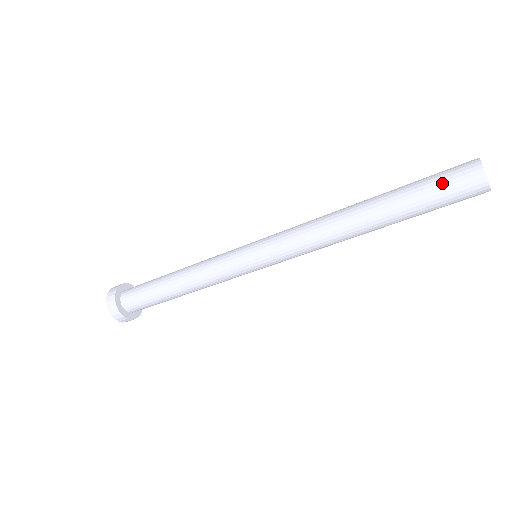
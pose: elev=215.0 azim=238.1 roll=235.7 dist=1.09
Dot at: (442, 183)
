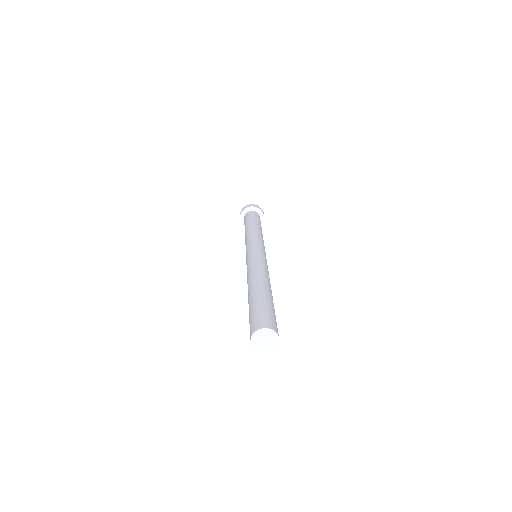
Dot at: (250, 321)
